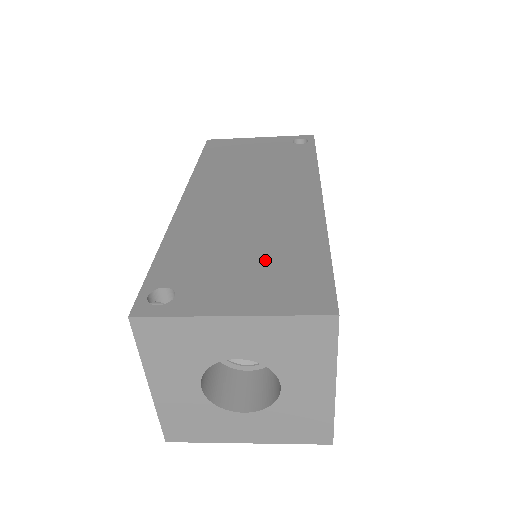
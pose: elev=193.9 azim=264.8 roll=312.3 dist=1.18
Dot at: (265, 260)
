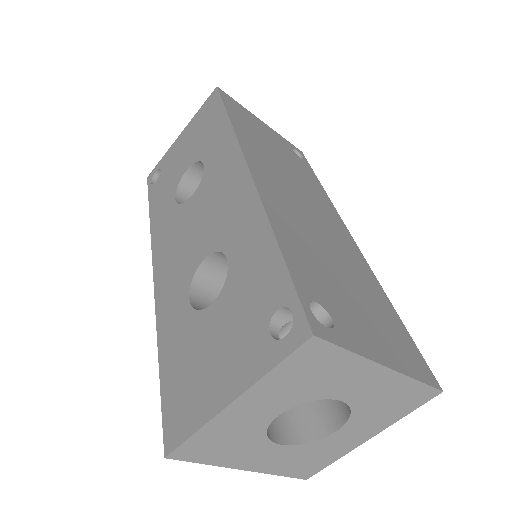
Dot at: (366, 302)
